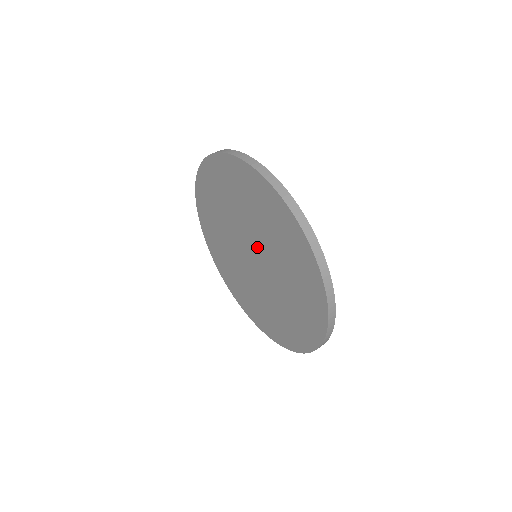
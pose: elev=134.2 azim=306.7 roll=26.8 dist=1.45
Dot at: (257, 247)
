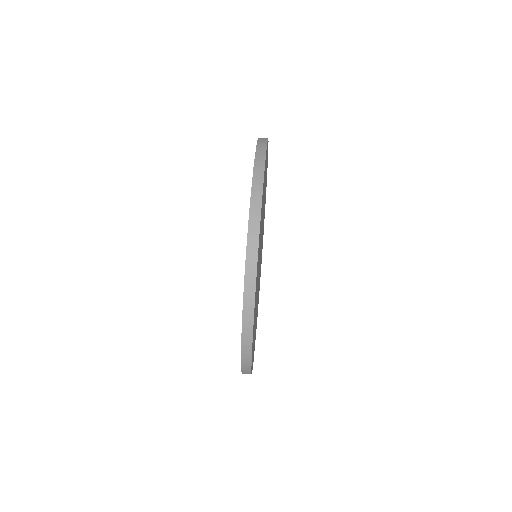
Dot at: occluded
